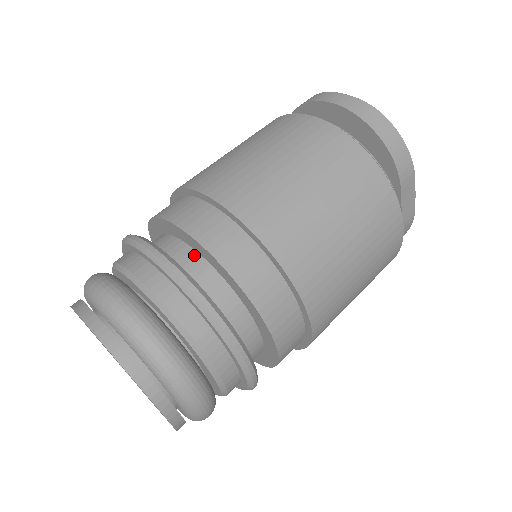
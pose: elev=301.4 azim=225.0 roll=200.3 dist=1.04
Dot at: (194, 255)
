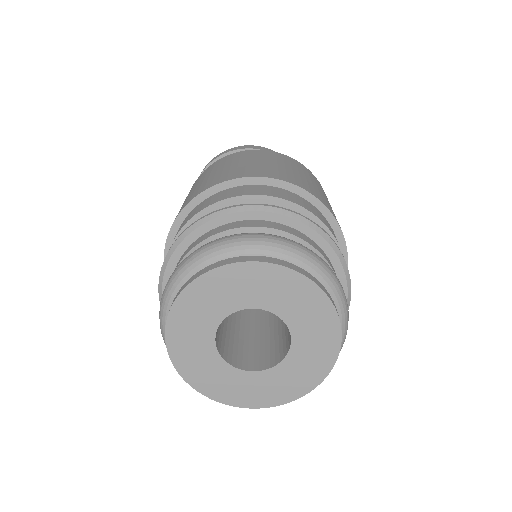
Dot at: occluded
